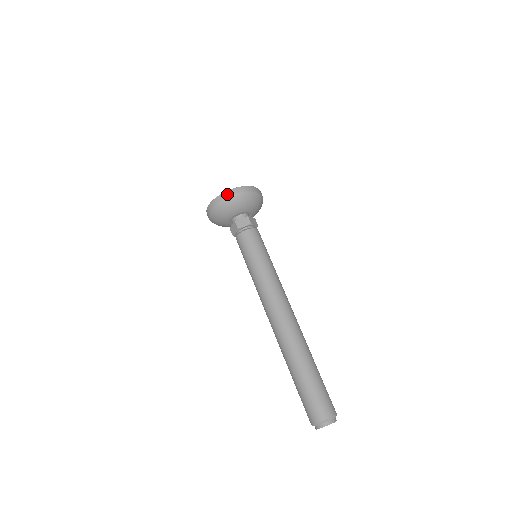
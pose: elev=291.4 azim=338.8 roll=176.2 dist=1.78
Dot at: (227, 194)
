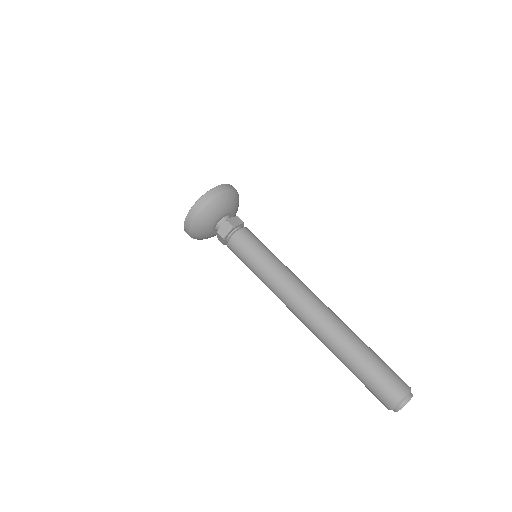
Dot at: (193, 212)
